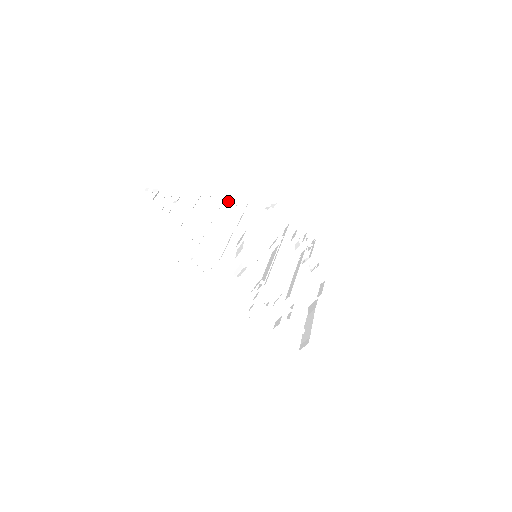
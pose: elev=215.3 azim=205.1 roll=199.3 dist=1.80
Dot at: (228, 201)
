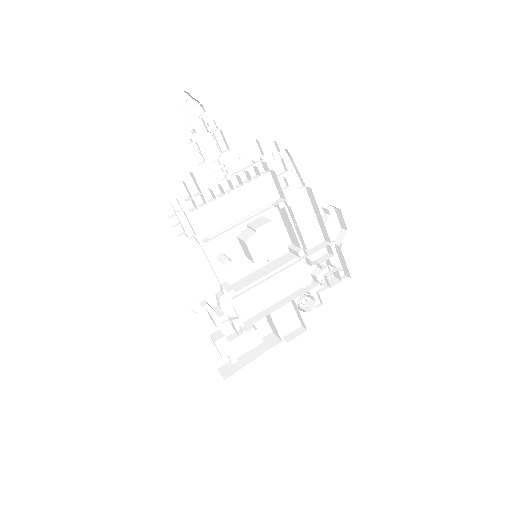
Dot at: (288, 163)
